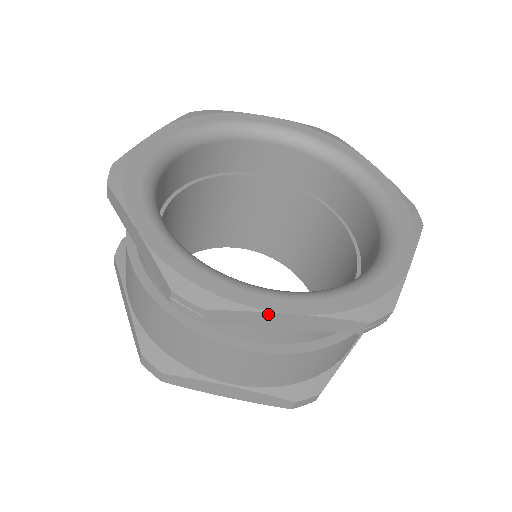
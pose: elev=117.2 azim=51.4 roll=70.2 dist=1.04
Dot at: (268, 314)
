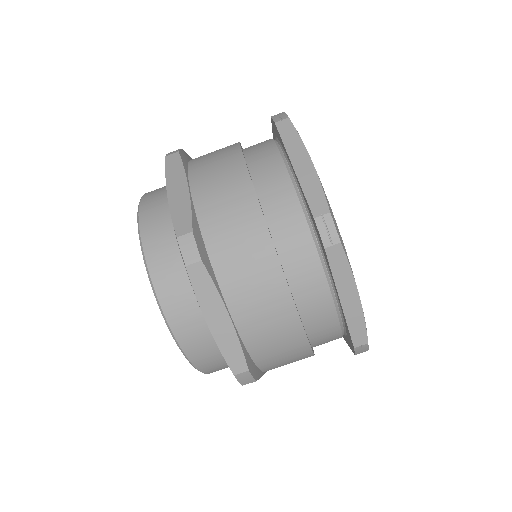
Dot at: (303, 149)
